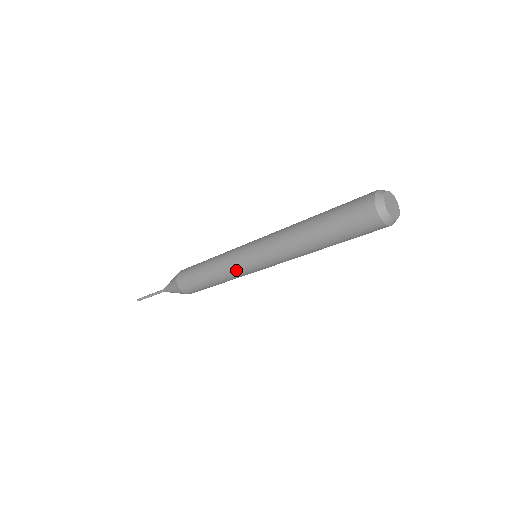
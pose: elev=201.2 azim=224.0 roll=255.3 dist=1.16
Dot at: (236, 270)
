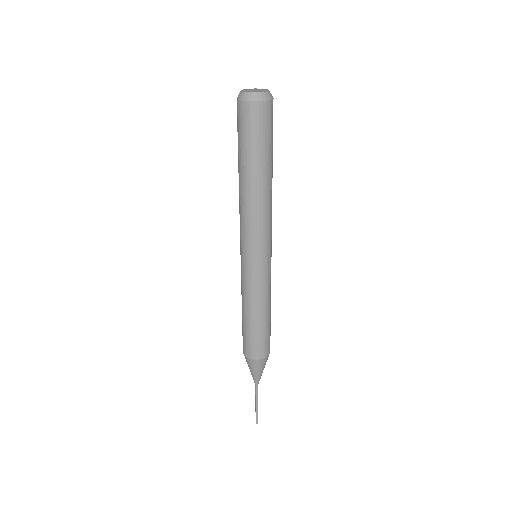
Dot at: (244, 279)
